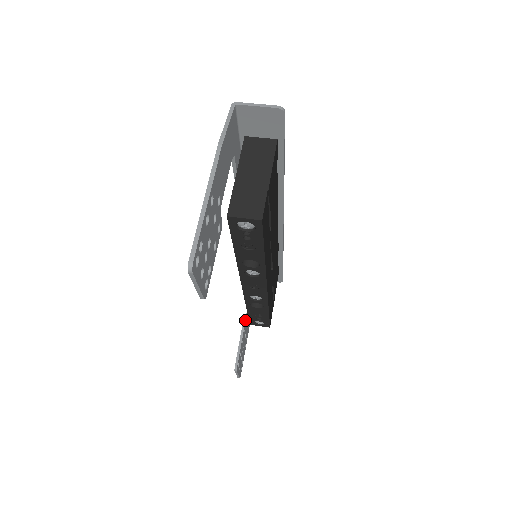
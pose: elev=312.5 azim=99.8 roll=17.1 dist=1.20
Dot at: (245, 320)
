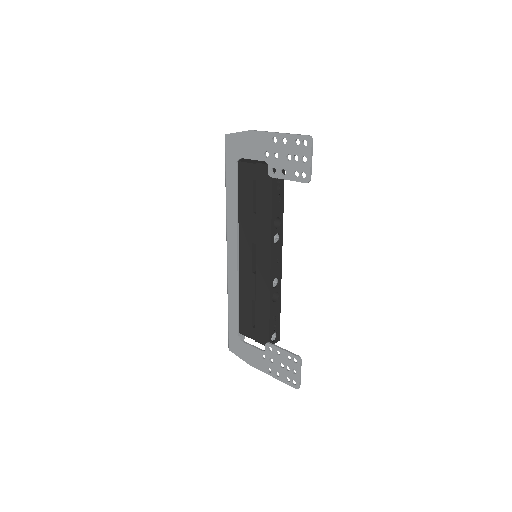
Dot at: (262, 351)
